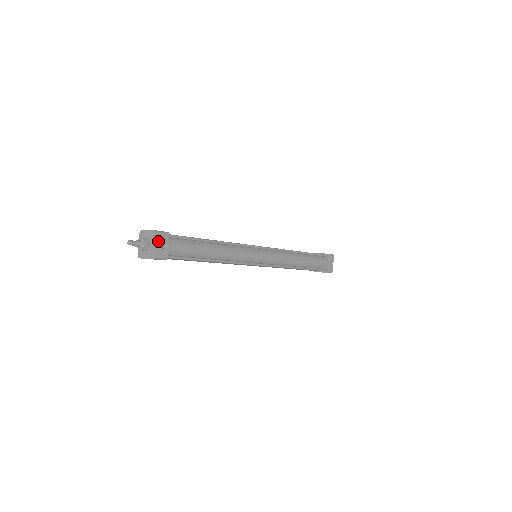
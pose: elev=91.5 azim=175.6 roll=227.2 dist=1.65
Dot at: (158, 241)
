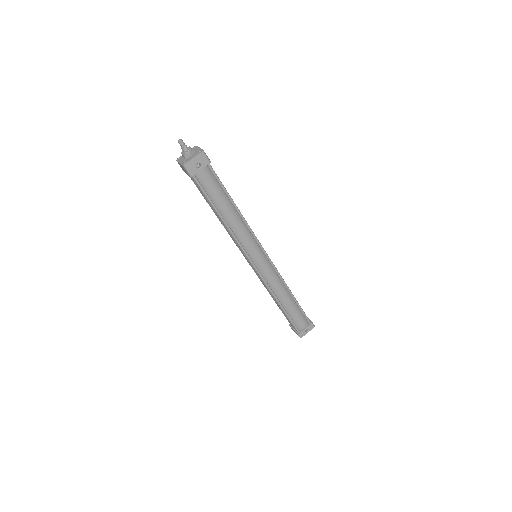
Dot at: (198, 158)
